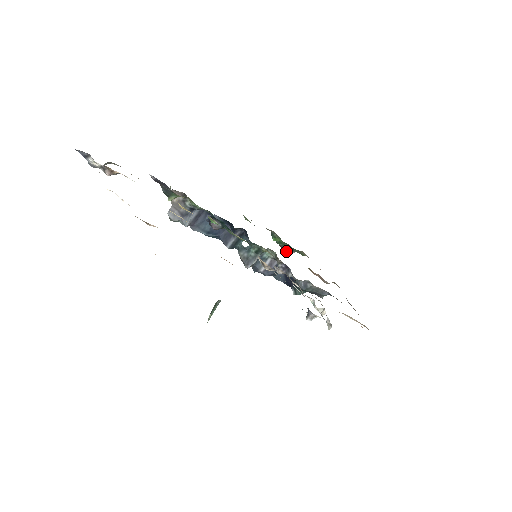
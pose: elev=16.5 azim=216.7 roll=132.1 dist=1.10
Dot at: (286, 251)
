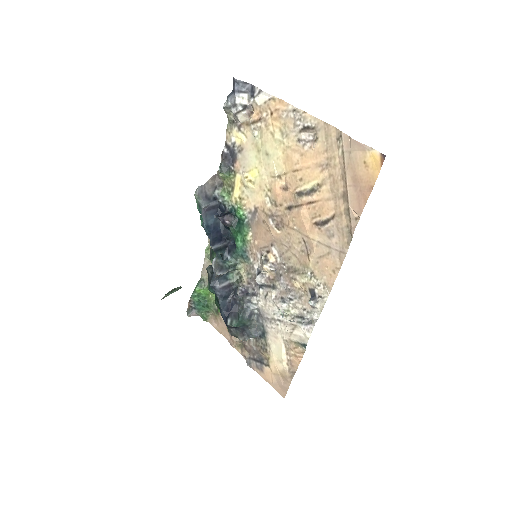
Dot at: (190, 310)
